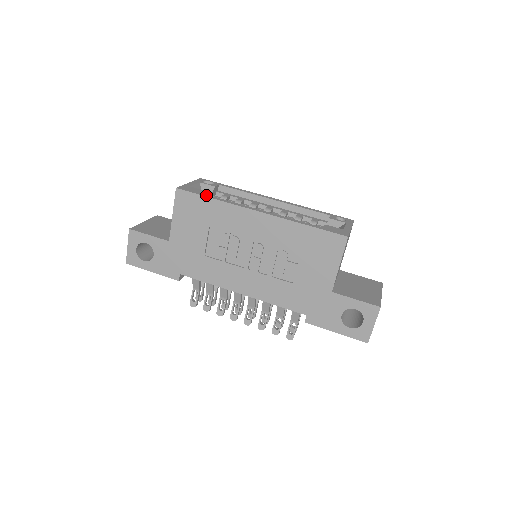
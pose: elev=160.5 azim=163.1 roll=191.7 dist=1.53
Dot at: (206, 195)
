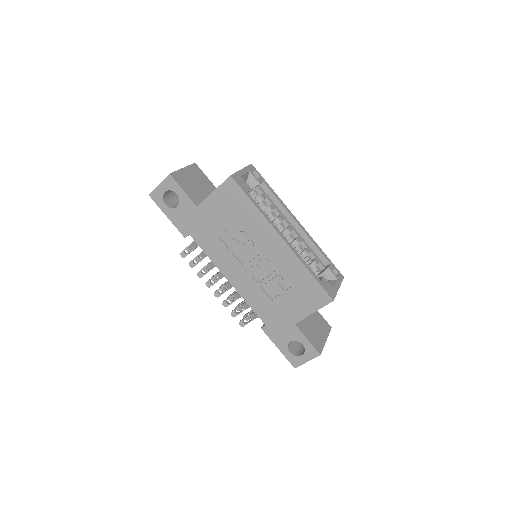
Dot at: (251, 197)
